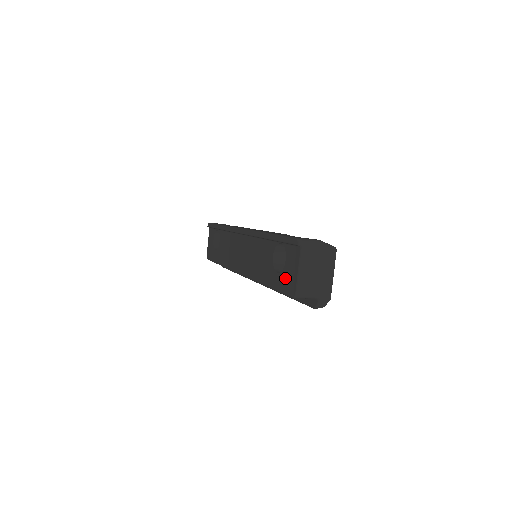
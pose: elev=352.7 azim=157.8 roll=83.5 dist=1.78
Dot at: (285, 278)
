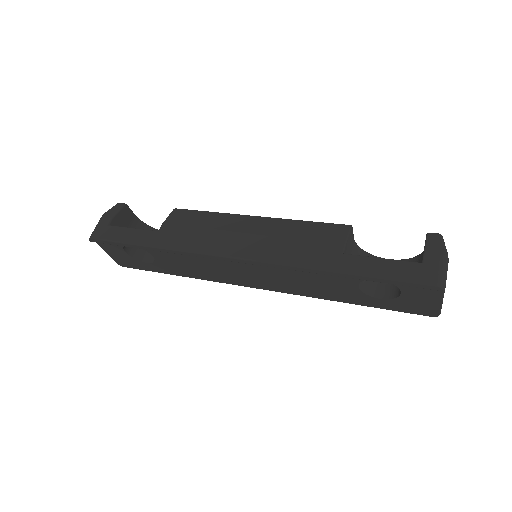
Dot at: (406, 305)
